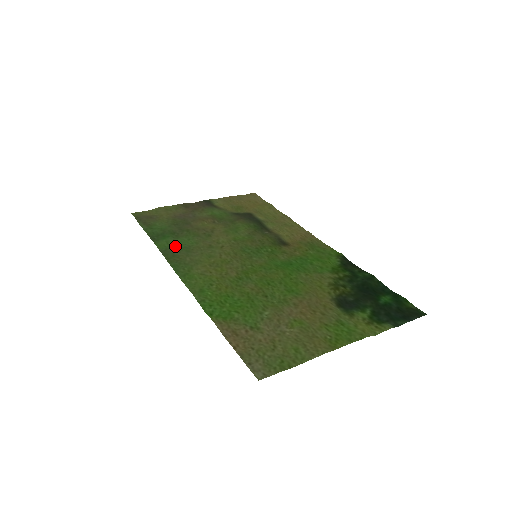
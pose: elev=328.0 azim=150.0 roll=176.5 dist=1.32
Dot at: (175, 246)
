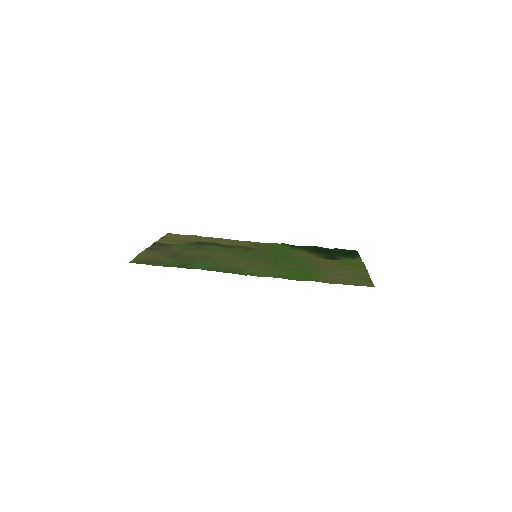
Dot at: (209, 266)
